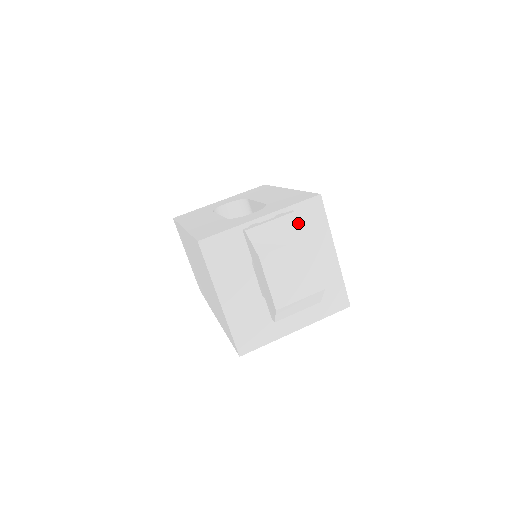
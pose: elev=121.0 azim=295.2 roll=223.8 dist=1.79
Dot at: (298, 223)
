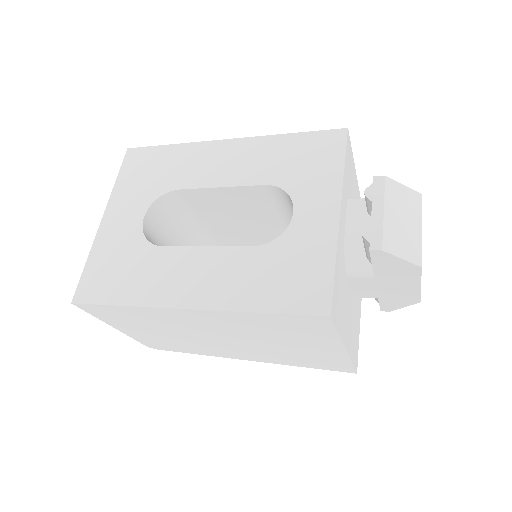
Dot at: (402, 189)
